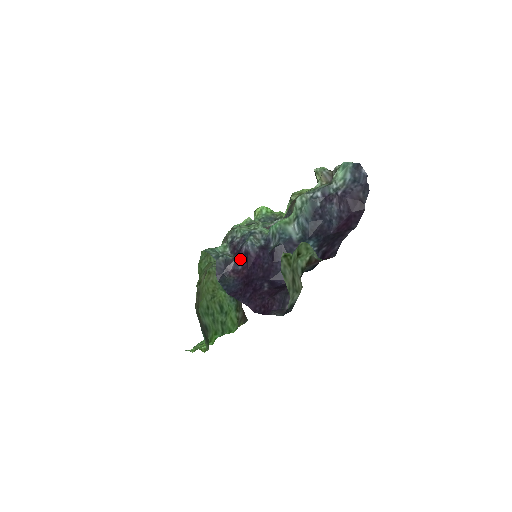
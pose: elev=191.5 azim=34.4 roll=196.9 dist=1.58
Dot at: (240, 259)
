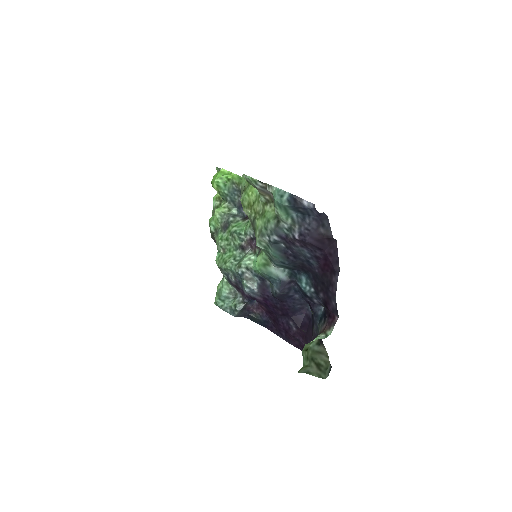
Dot at: (251, 300)
